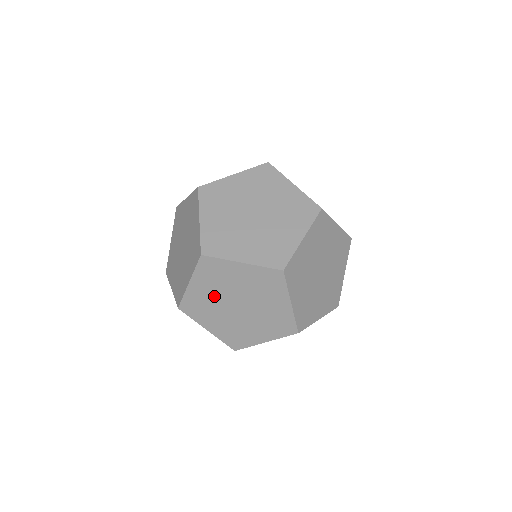
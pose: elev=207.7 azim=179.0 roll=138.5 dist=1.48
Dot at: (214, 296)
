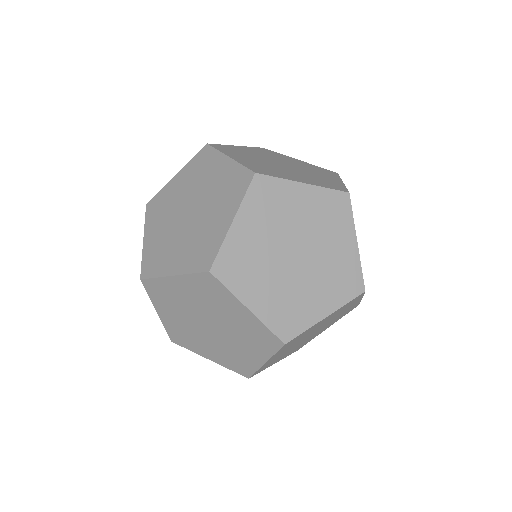
Dot at: (289, 348)
